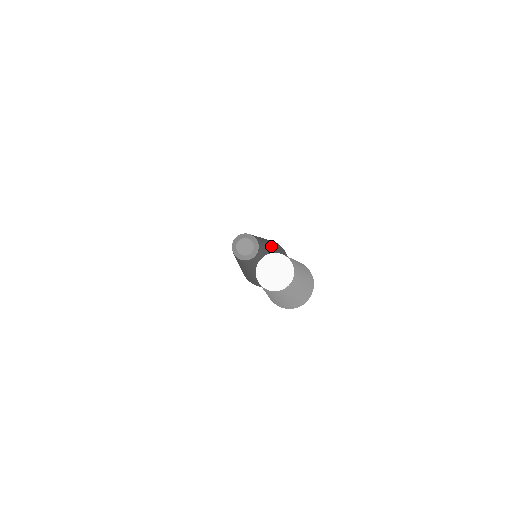
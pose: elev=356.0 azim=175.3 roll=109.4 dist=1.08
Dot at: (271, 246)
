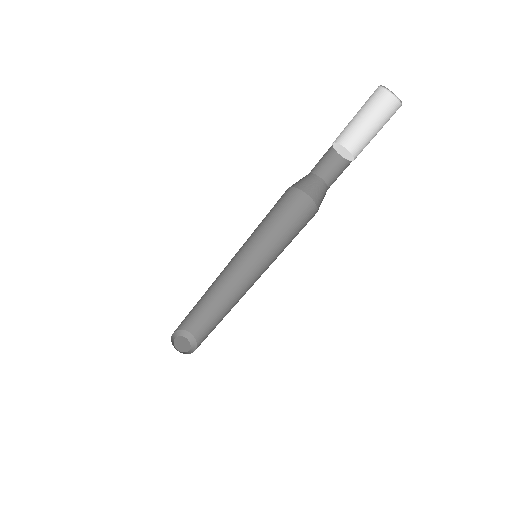
Dot at: (259, 257)
